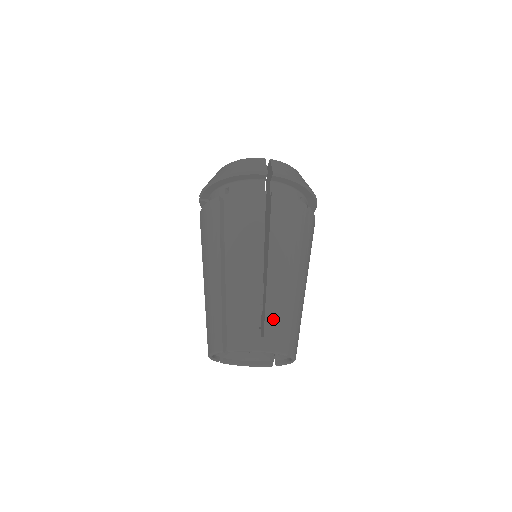
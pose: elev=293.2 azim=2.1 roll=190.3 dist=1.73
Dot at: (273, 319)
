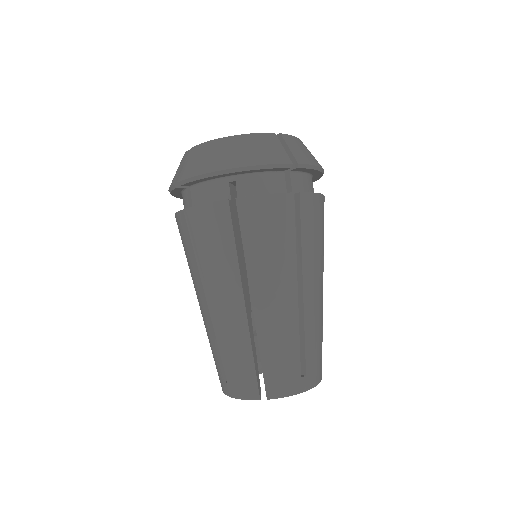
Dot at: (312, 352)
